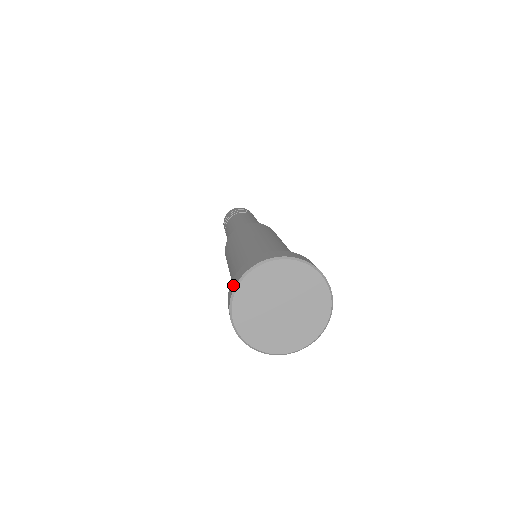
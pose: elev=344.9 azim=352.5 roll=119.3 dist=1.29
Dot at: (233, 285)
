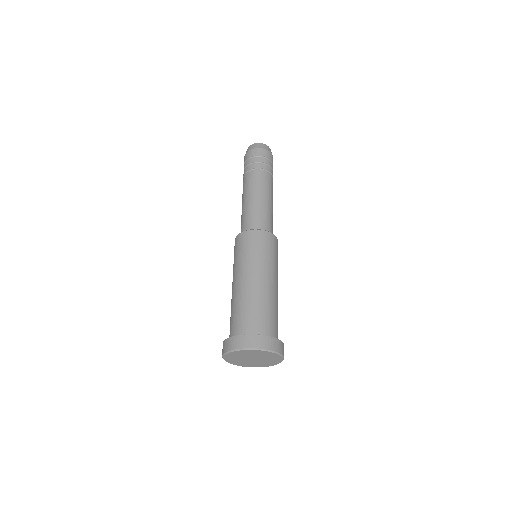
Dot at: (227, 347)
